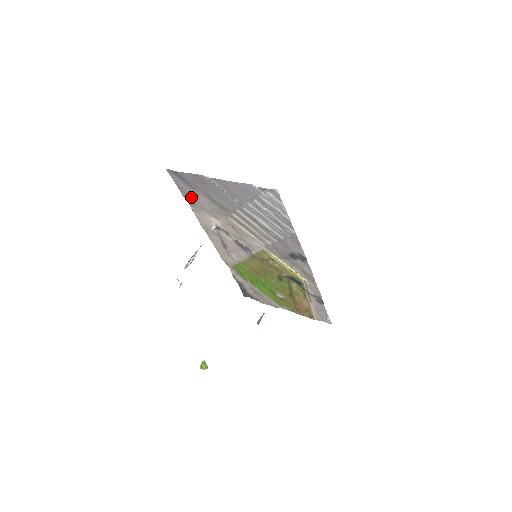
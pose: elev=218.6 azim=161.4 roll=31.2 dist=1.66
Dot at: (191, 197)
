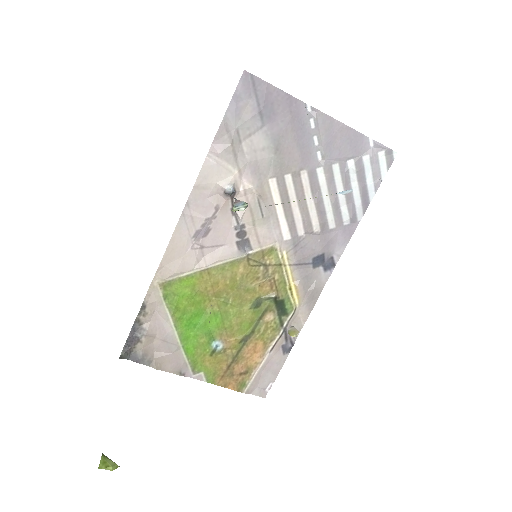
Dot at: (238, 129)
